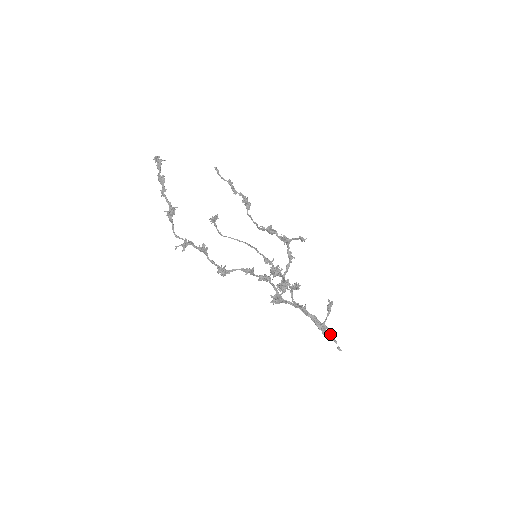
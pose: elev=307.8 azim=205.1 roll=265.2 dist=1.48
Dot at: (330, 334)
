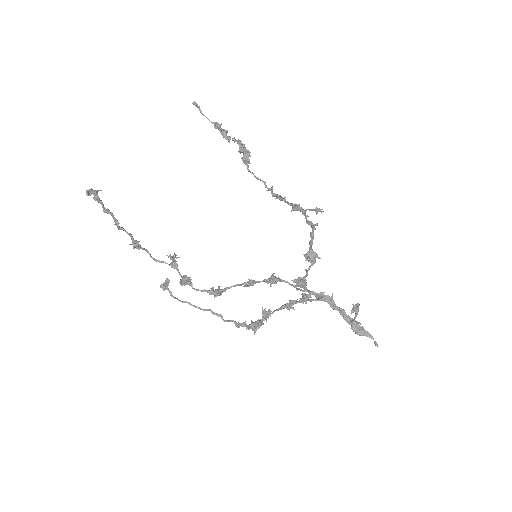
Dot at: (363, 330)
